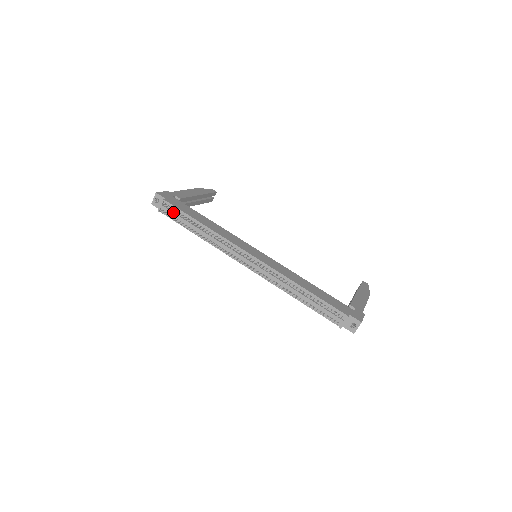
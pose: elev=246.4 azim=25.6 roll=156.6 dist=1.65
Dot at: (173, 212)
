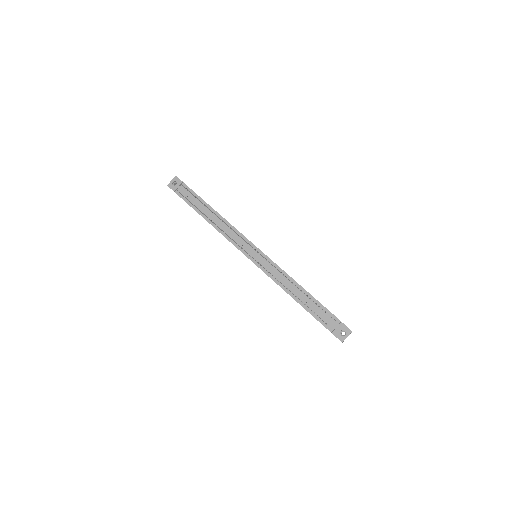
Dot at: (189, 194)
